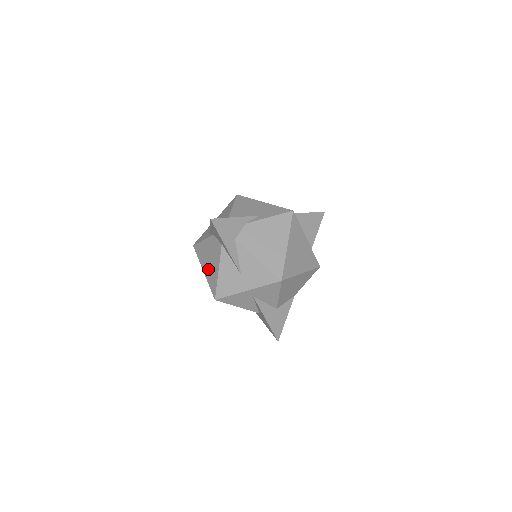
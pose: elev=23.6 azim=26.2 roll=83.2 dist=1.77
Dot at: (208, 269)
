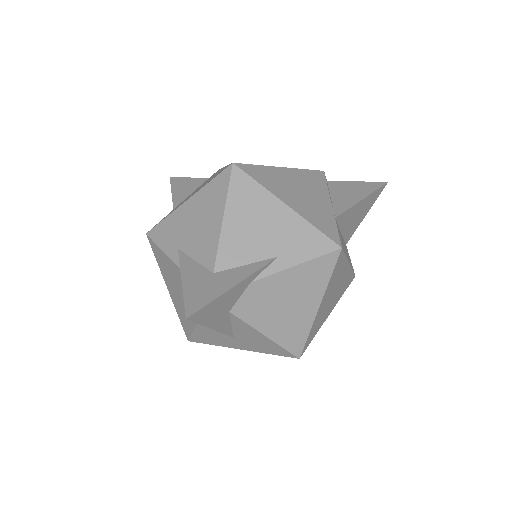
Dot at: (176, 299)
